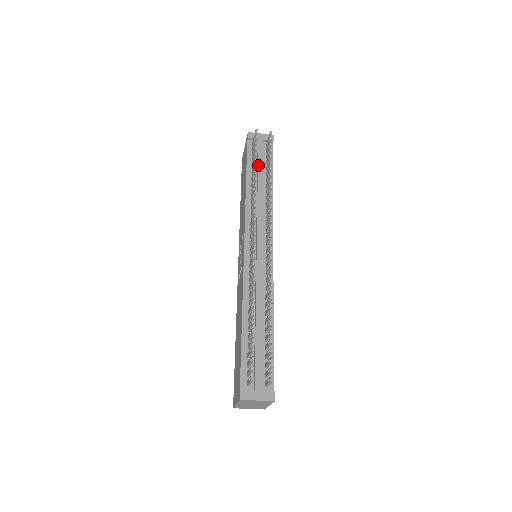
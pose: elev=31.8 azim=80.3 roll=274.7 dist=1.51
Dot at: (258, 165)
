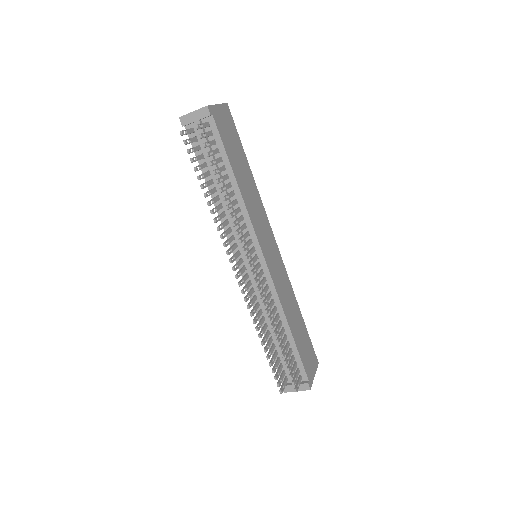
Dot at: (209, 163)
